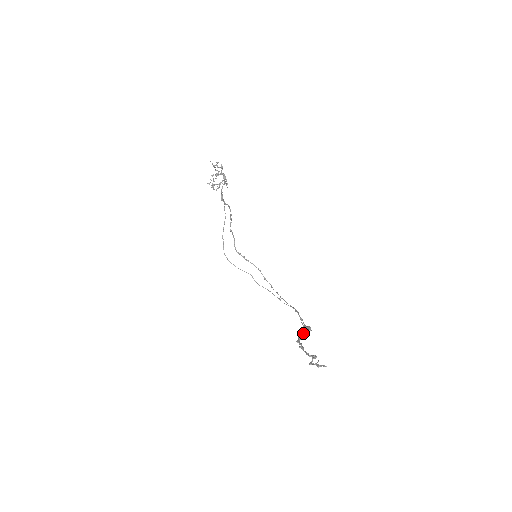
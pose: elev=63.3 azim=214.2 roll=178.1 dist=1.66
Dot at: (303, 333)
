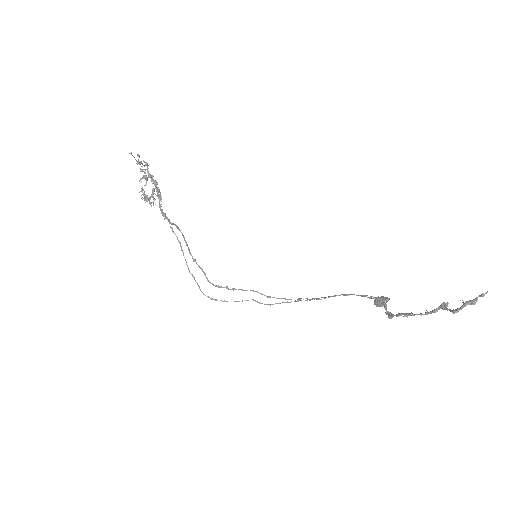
Dot at: (386, 305)
